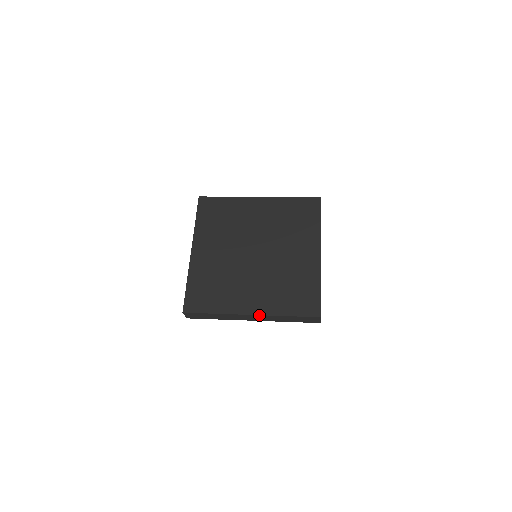
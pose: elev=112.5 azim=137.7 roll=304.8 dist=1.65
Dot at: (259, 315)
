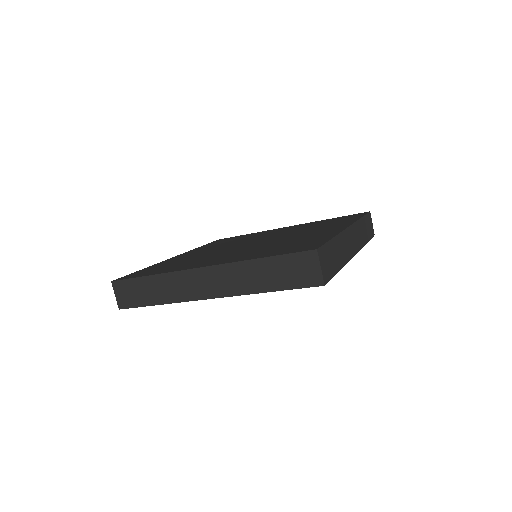
Dot at: (214, 266)
